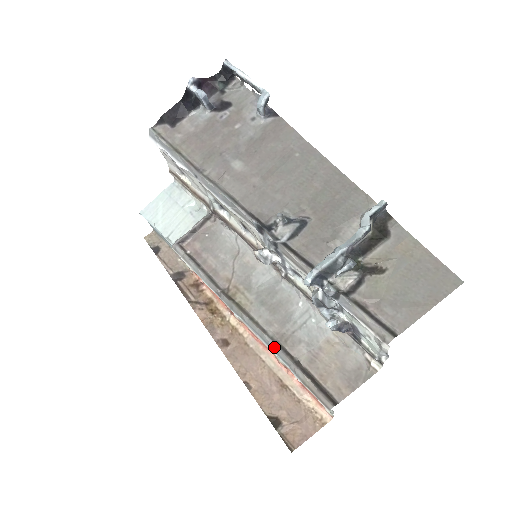
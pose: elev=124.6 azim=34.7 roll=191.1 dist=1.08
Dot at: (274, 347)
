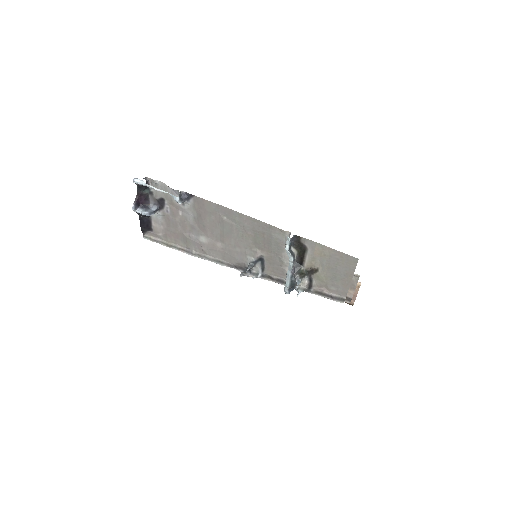
Dot at: occluded
